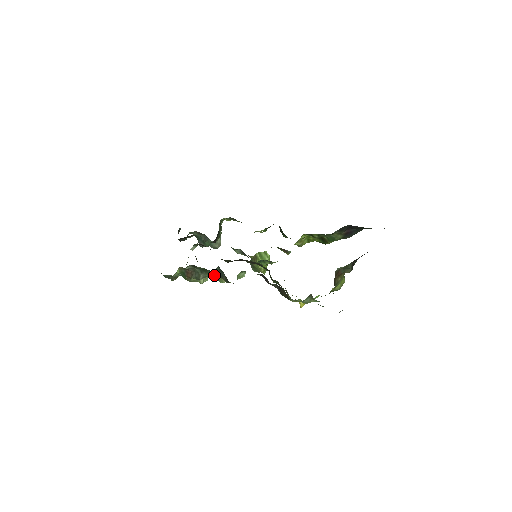
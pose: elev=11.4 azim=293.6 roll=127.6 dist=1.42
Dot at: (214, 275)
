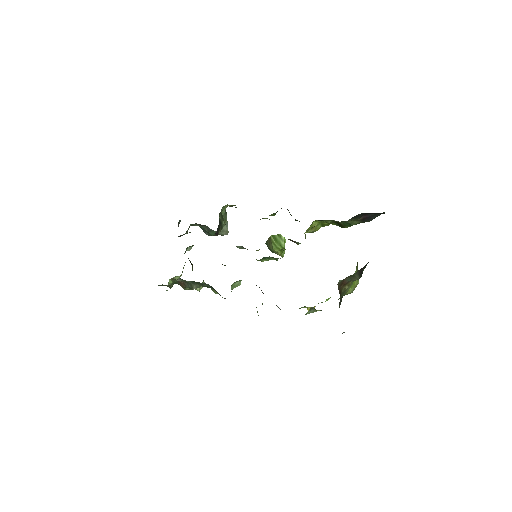
Dot at: (206, 286)
